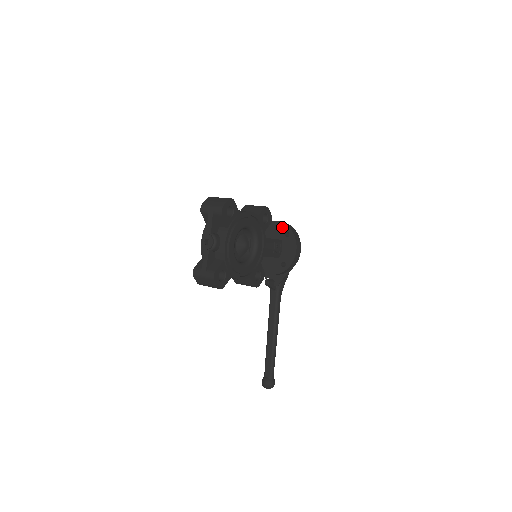
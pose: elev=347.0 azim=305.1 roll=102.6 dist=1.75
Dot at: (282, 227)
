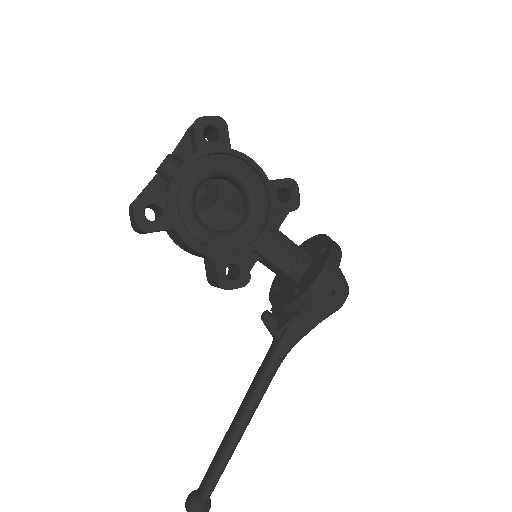
Dot at: (323, 240)
